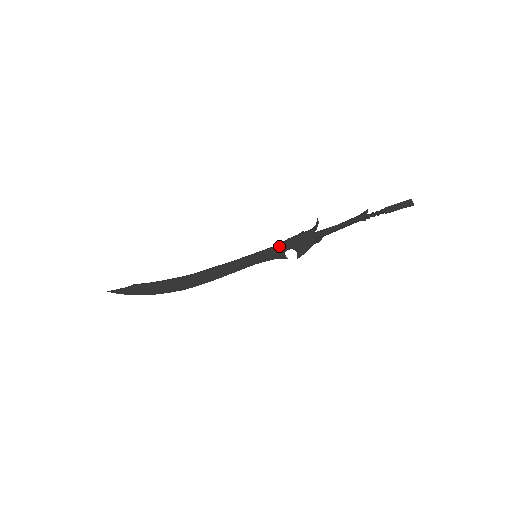
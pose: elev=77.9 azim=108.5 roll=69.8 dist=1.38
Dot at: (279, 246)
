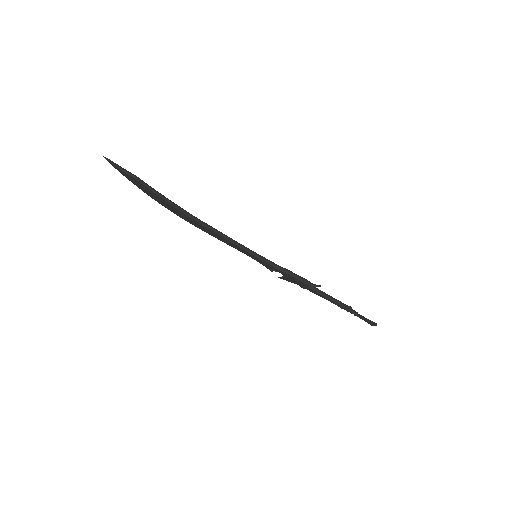
Dot at: (277, 270)
